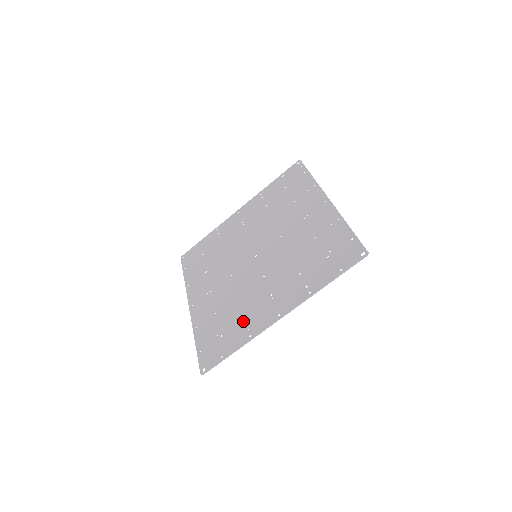
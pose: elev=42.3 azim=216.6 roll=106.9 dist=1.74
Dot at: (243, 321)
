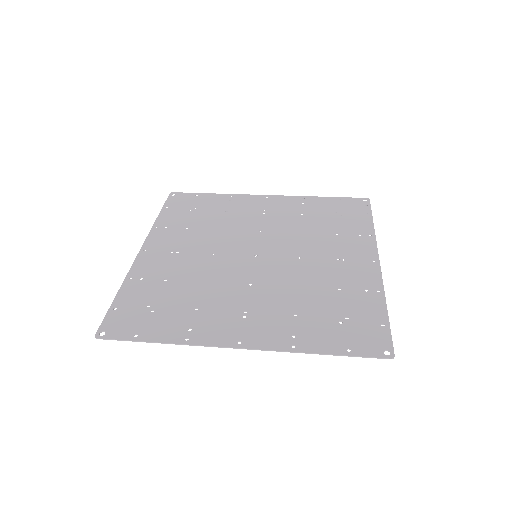
Dot at: (191, 315)
